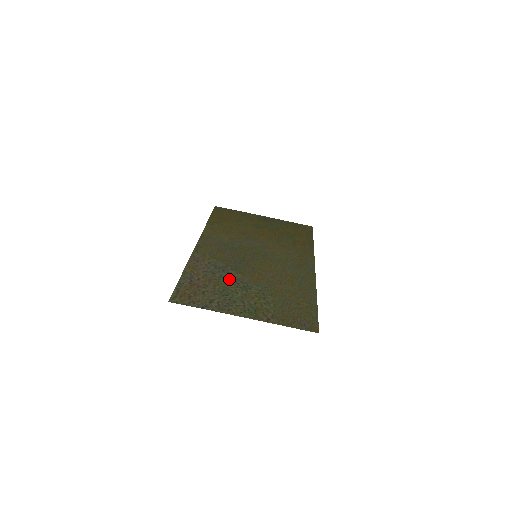
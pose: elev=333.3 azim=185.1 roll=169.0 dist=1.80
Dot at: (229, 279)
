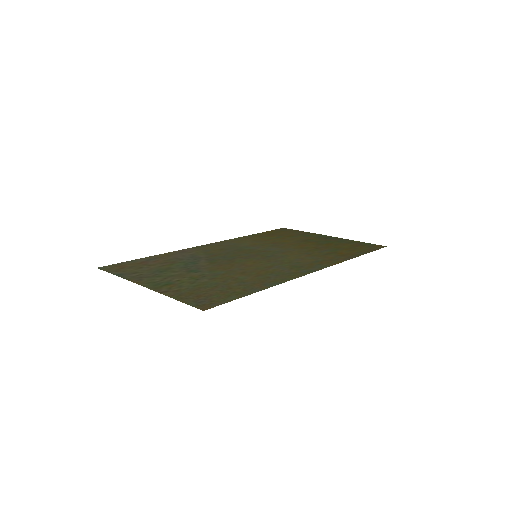
Dot at: (187, 264)
